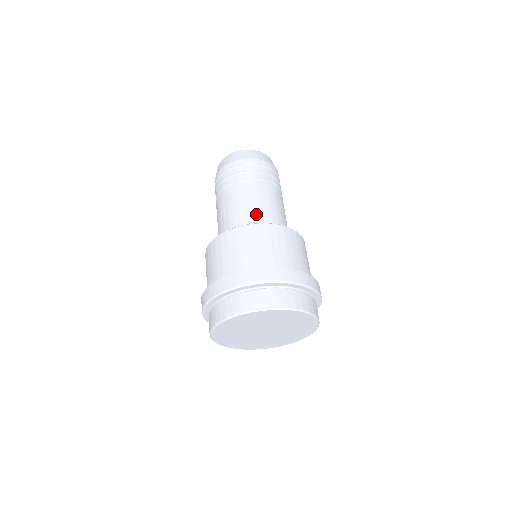
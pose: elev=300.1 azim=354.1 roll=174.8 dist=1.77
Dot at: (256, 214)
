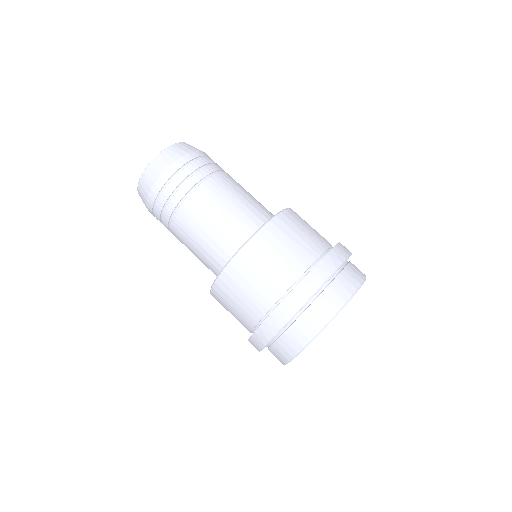
Dot at: (241, 216)
